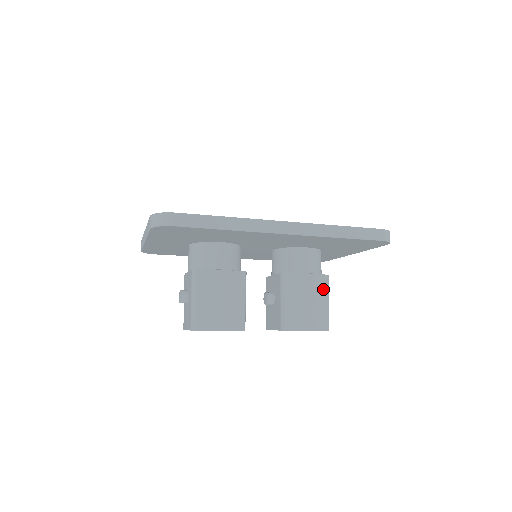
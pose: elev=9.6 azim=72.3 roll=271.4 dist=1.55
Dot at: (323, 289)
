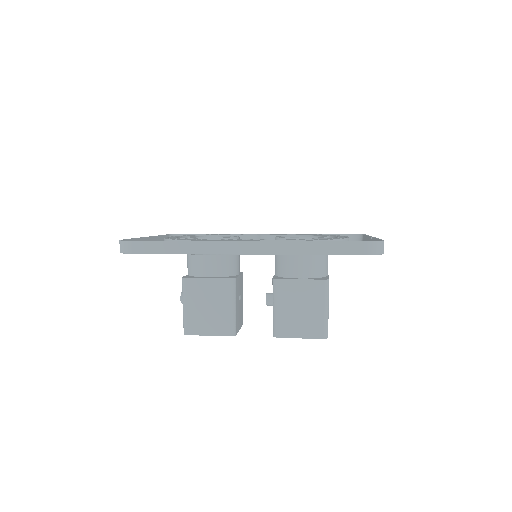
Dot at: (320, 295)
